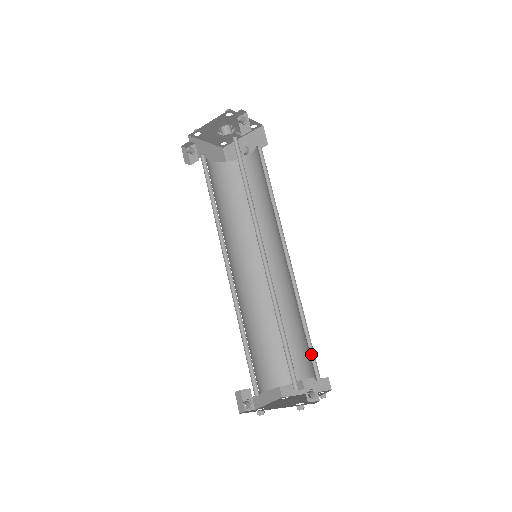
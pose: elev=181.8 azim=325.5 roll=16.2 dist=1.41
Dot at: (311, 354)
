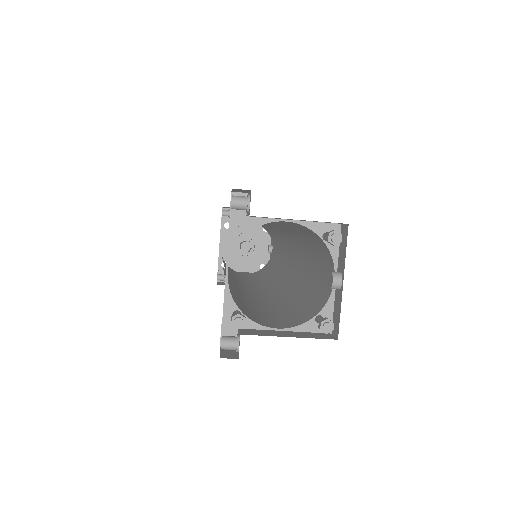
Dot at: occluded
